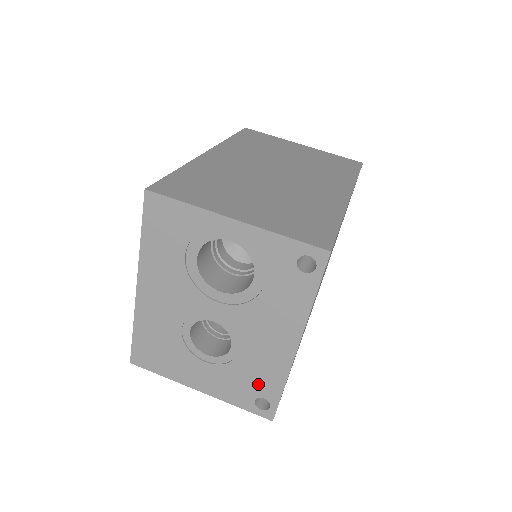
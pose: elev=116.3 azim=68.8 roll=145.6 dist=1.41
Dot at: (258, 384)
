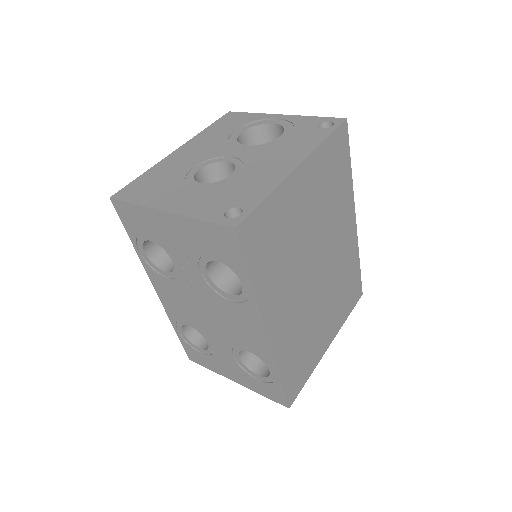
Dot at: (240, 196)
